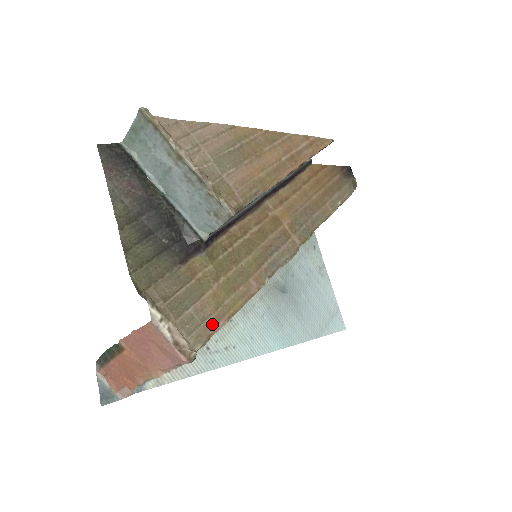
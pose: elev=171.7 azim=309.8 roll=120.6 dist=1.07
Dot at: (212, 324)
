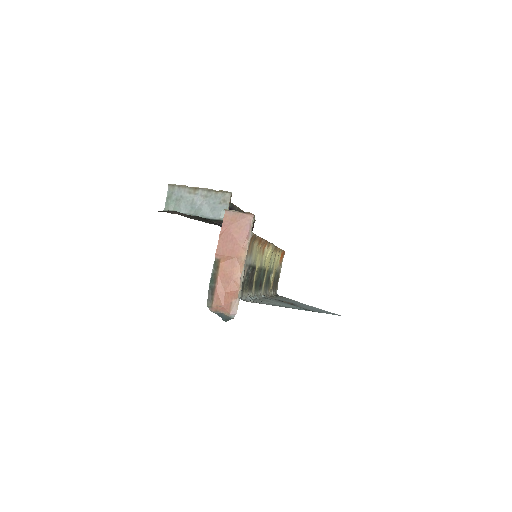
Dot at: occluded
